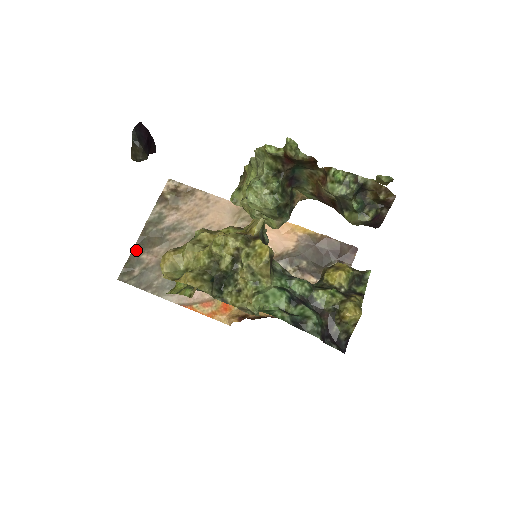
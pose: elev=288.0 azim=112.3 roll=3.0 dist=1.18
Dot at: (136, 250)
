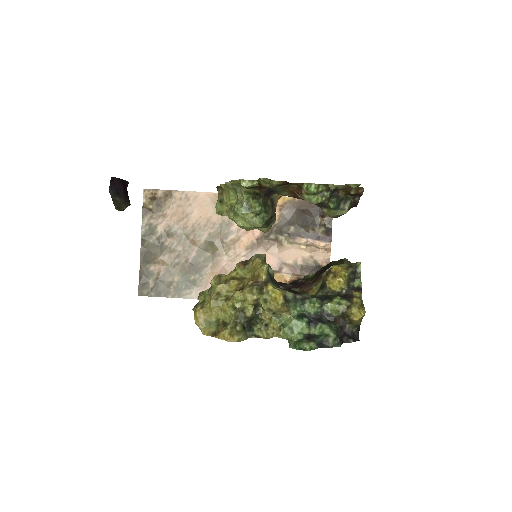
Dot at: (143, 265)
